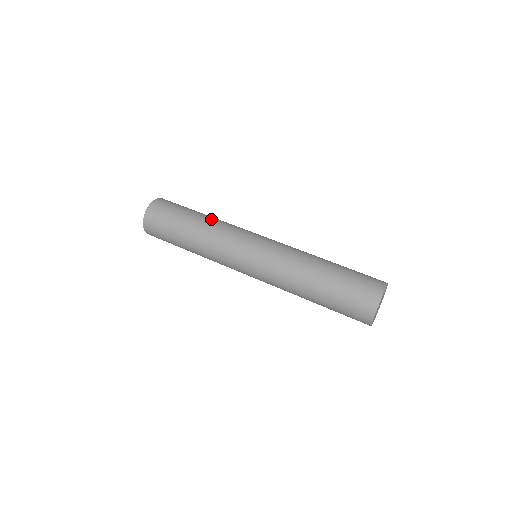
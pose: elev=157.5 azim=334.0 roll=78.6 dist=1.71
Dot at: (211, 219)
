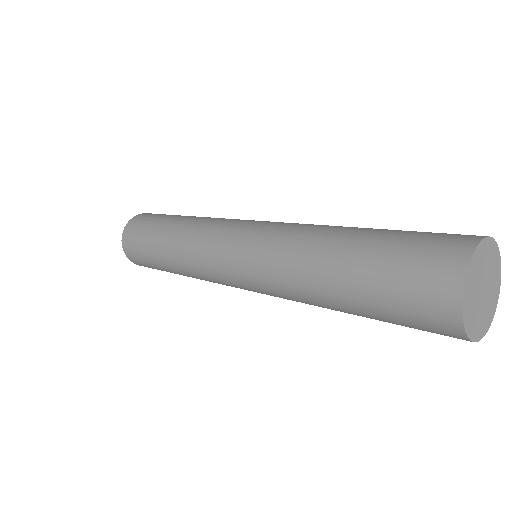
Dot at: (187, 220)
